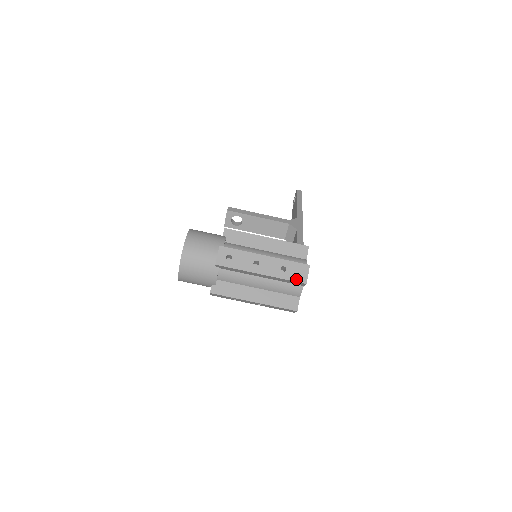
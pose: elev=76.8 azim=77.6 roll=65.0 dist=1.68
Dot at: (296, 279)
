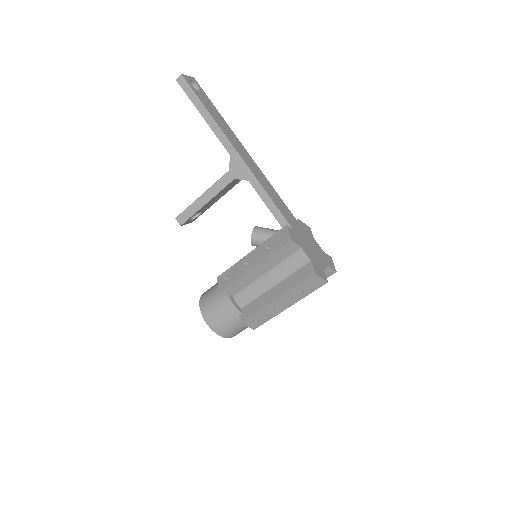
Dot at: (316, 288)
